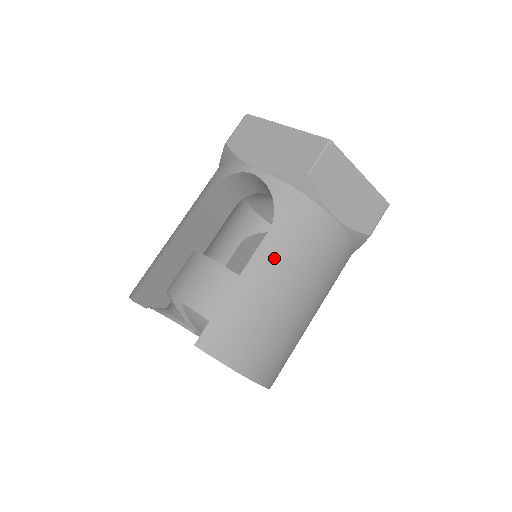
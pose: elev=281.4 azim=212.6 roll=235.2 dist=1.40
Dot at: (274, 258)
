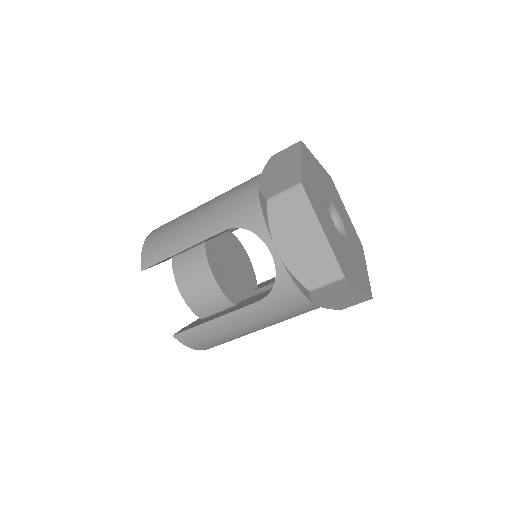
Dot at: (253, 315)
